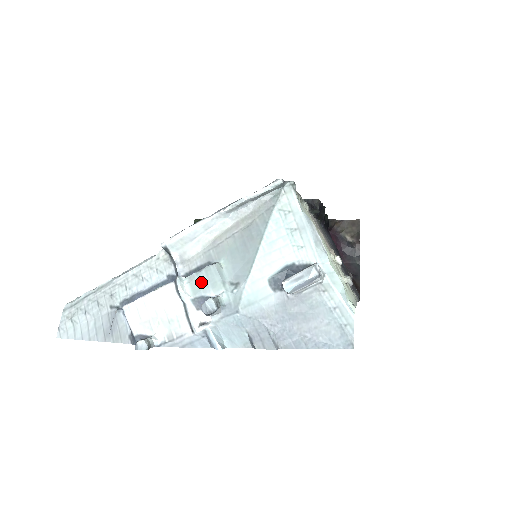
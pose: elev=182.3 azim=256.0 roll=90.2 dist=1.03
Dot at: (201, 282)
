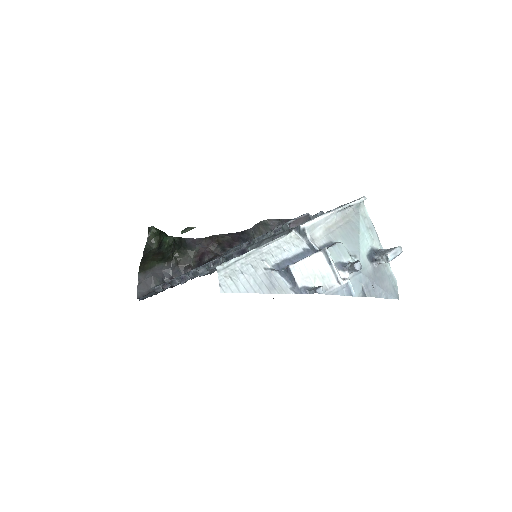
Dot at: (337, 253)
